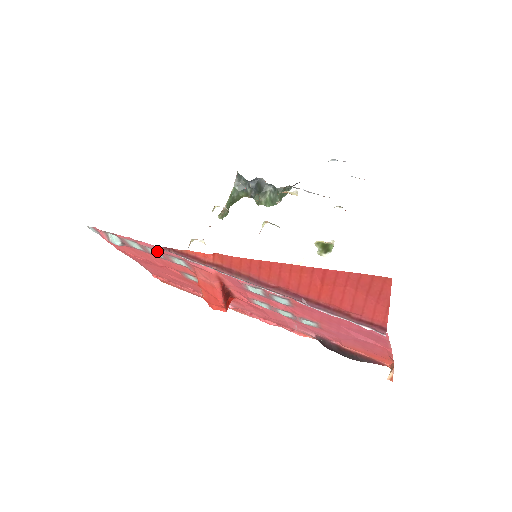
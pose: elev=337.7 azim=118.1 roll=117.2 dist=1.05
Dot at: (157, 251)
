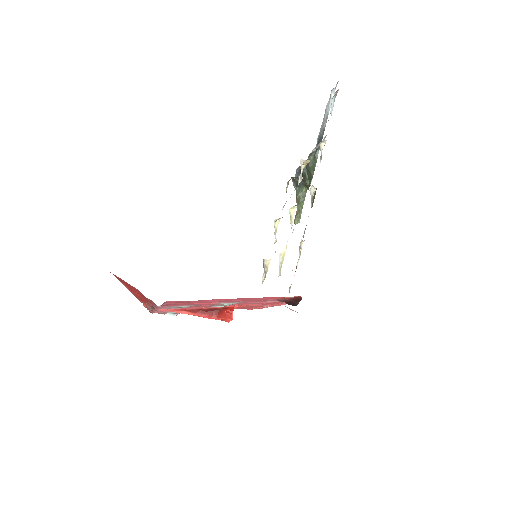
Dot at: occluded
